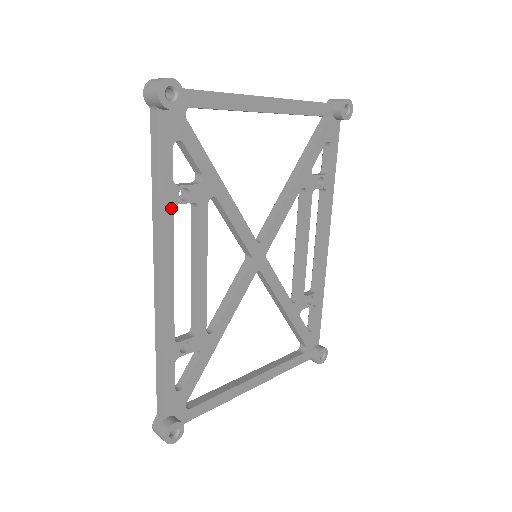
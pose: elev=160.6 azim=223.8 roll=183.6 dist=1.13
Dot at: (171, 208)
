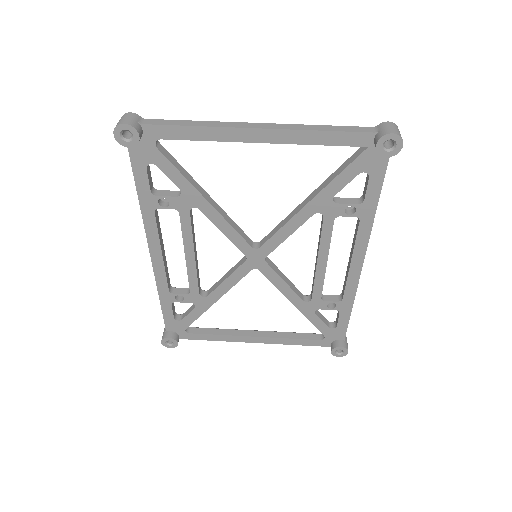
Dot at: (152, 210)
